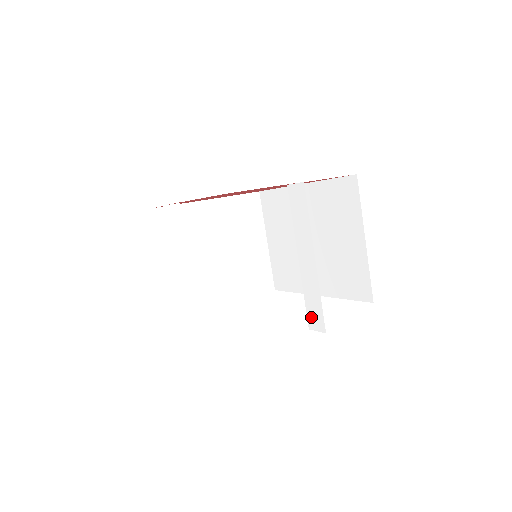
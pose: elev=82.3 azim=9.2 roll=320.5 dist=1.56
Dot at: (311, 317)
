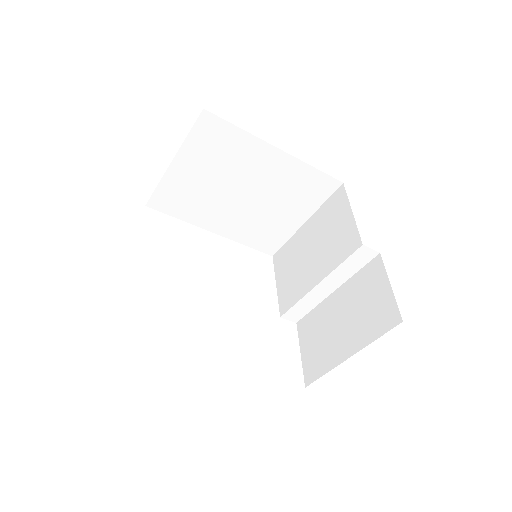
Dot at: (291, 313)
